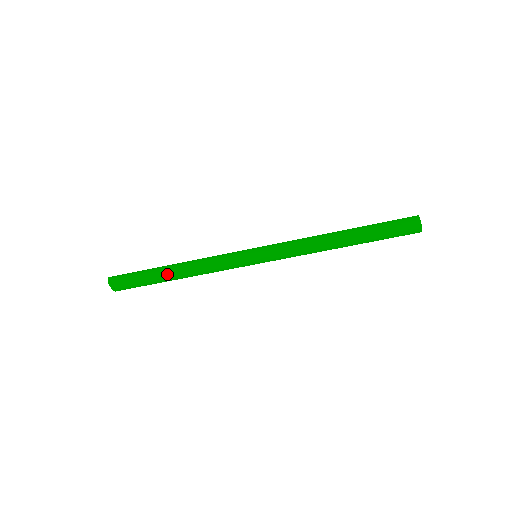
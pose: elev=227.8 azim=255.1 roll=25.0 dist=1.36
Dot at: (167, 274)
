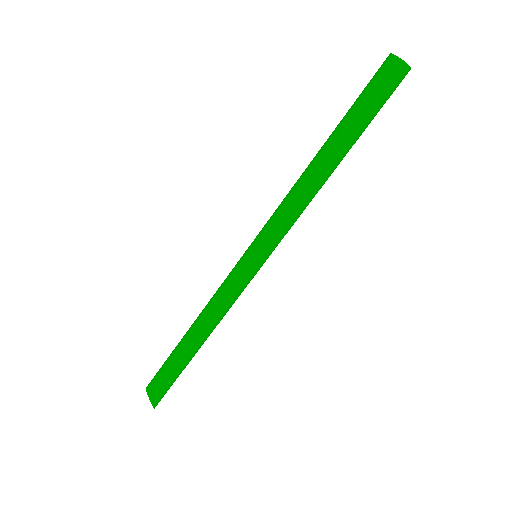
Dot at: (182, 341)
